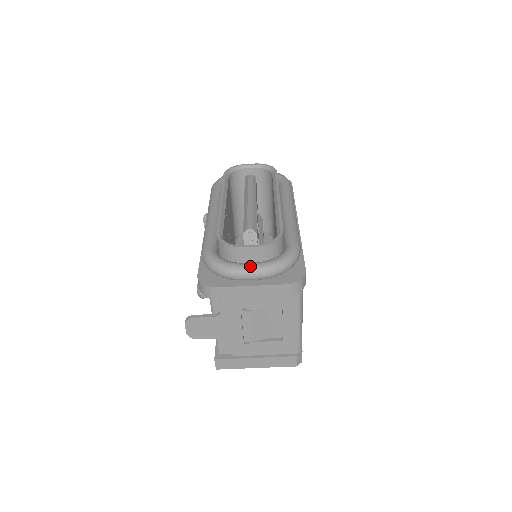
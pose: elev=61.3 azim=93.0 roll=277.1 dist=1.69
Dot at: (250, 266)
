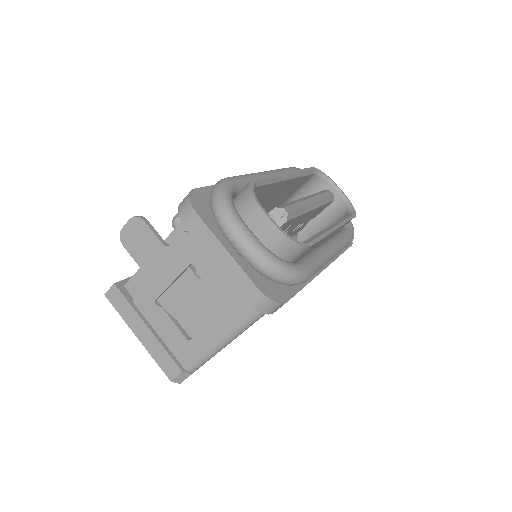
Dot at: (248, 232)
